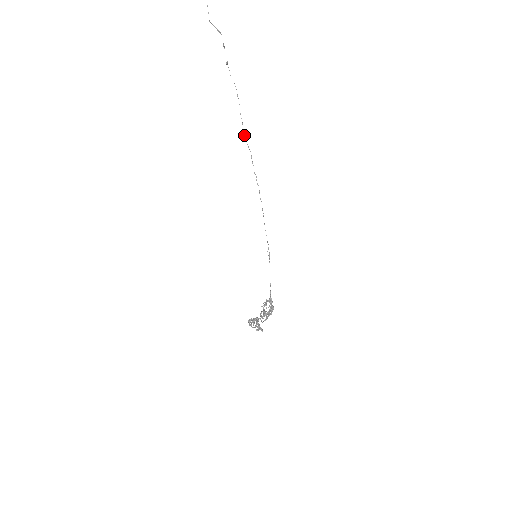
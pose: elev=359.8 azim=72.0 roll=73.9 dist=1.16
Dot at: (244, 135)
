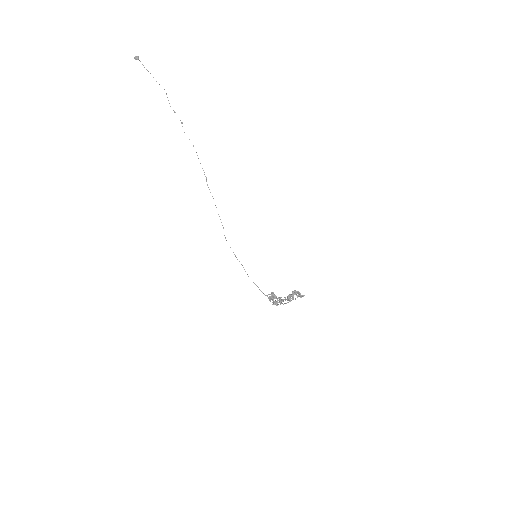
Dot at: (204, 174)
